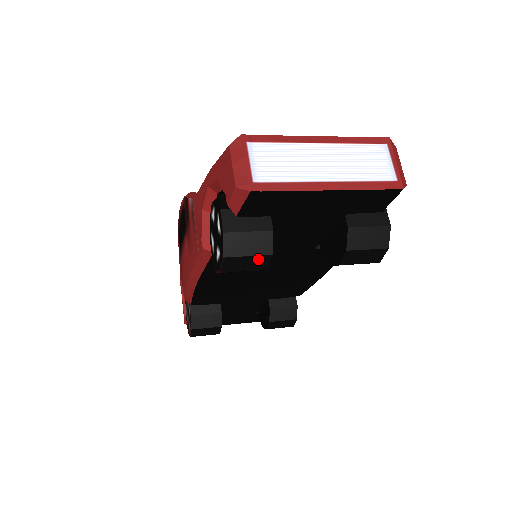
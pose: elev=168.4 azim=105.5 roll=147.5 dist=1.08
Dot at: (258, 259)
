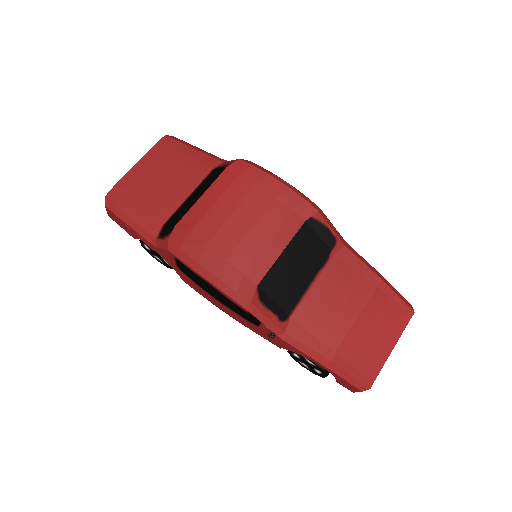
Dot at: occluded
